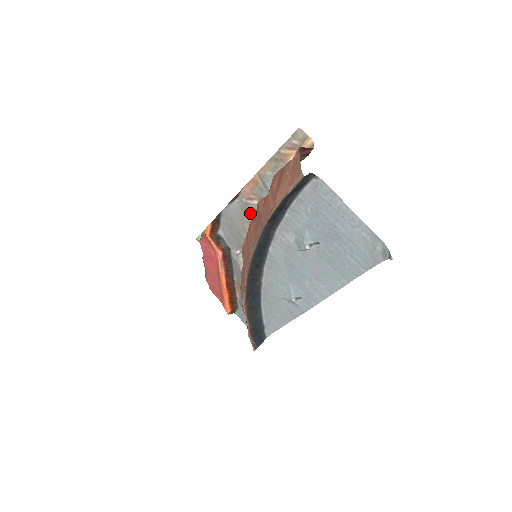
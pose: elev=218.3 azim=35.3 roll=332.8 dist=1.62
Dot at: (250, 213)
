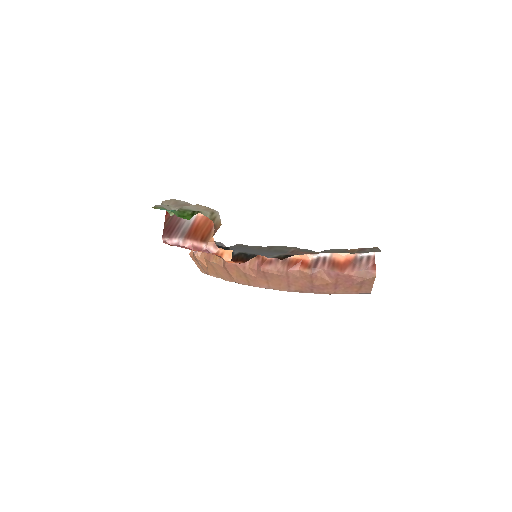
Dot at: (279, 249)
